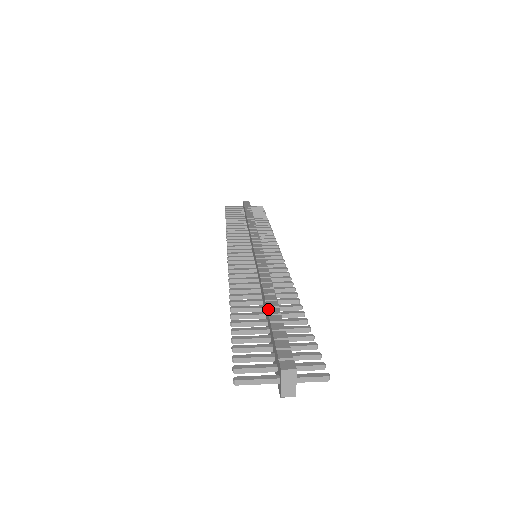
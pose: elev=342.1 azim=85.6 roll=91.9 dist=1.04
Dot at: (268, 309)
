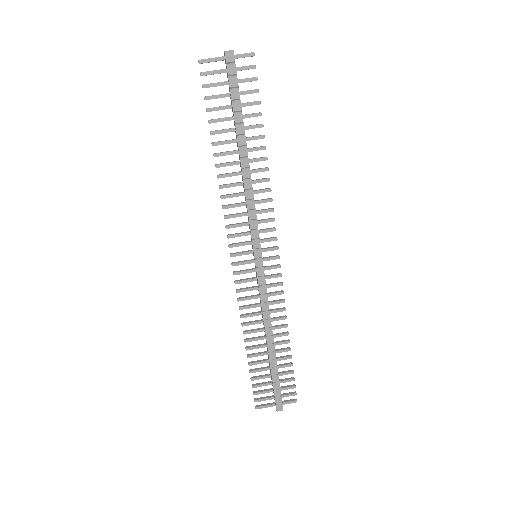
Dot at: (270, 363)
